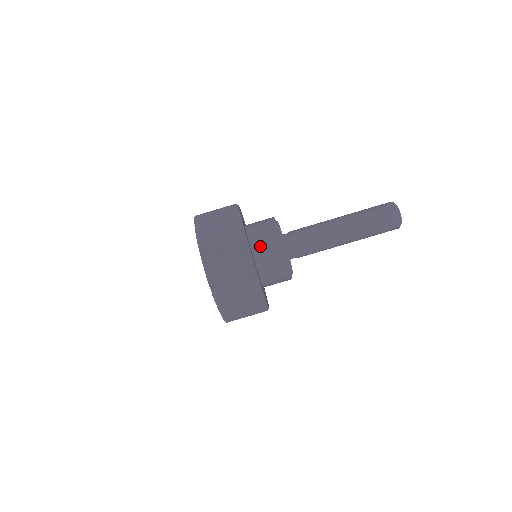
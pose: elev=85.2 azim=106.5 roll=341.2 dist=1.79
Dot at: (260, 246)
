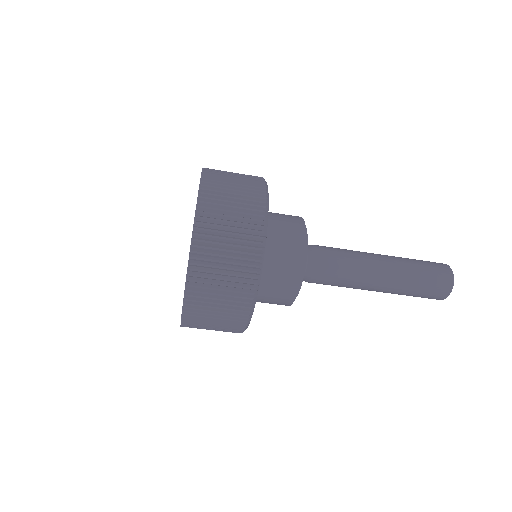
Dot at: (267, 288)
